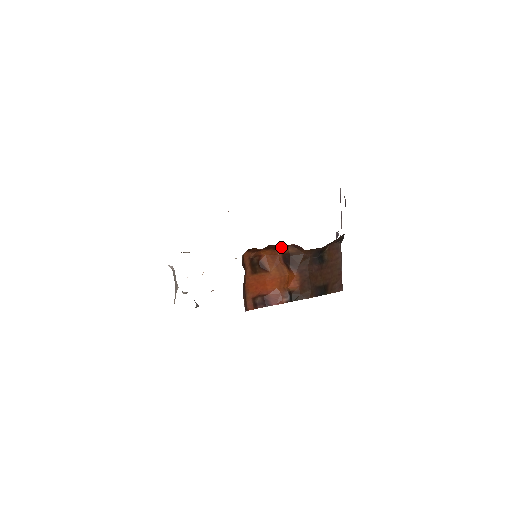
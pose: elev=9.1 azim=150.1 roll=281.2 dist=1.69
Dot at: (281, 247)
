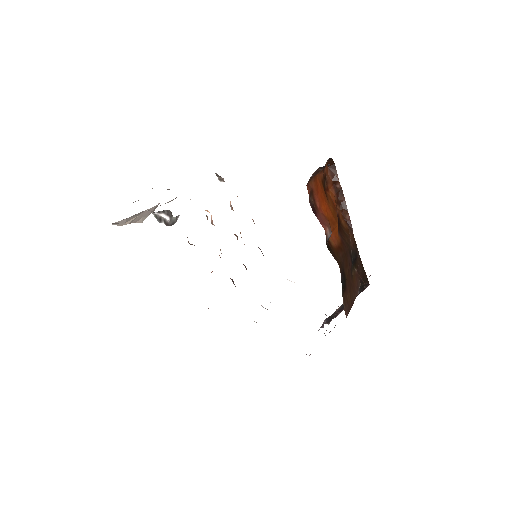
Dot at: (341, 209)
